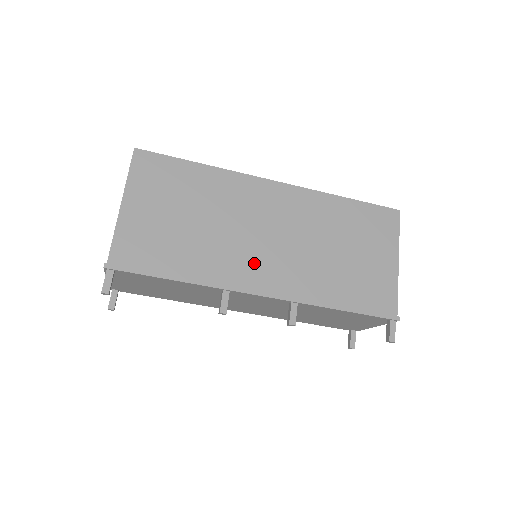
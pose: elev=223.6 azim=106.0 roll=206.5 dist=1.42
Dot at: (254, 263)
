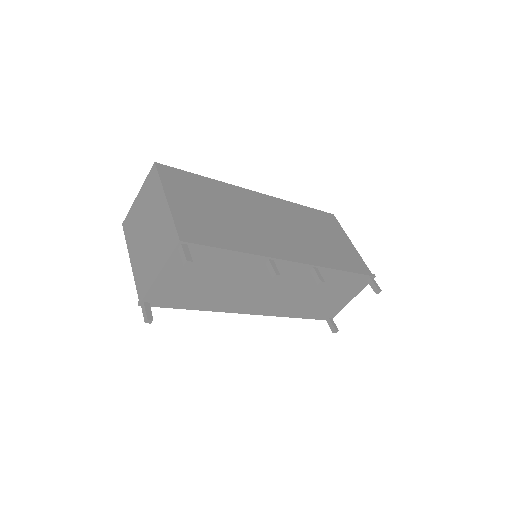
Dot at: (277, 241)
